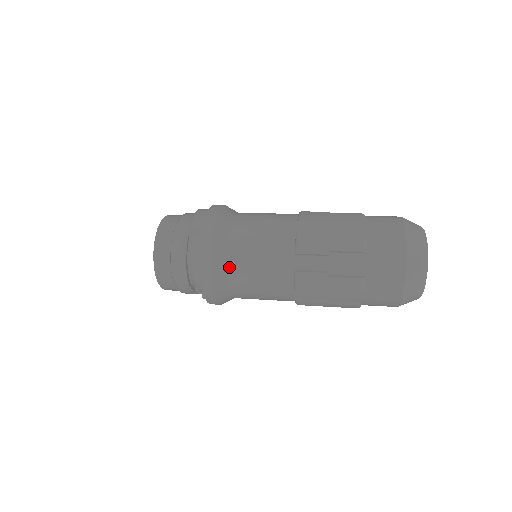
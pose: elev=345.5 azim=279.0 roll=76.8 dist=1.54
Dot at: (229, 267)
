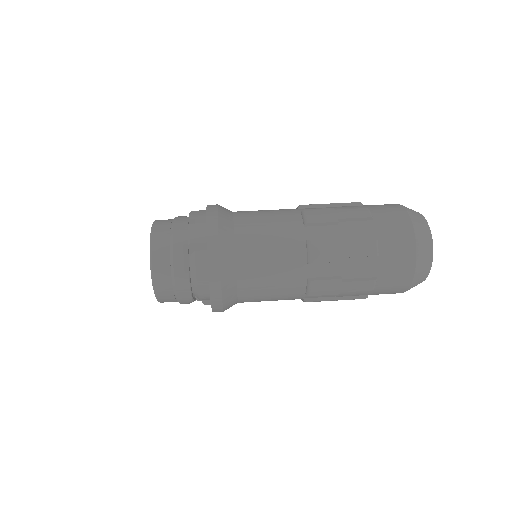
Dot at: (239, 282)
